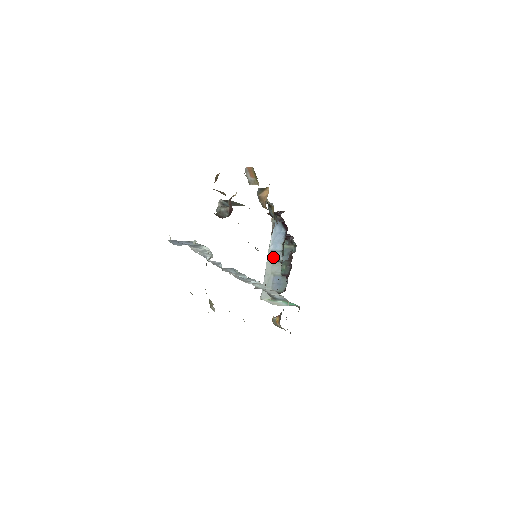
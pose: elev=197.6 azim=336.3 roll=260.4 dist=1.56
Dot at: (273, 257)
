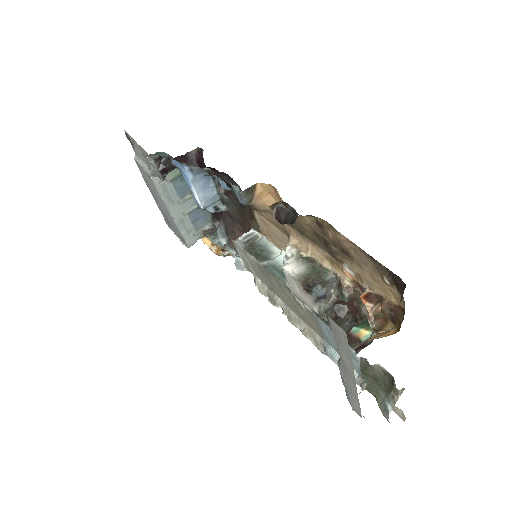
Dot at: (173, 196)
